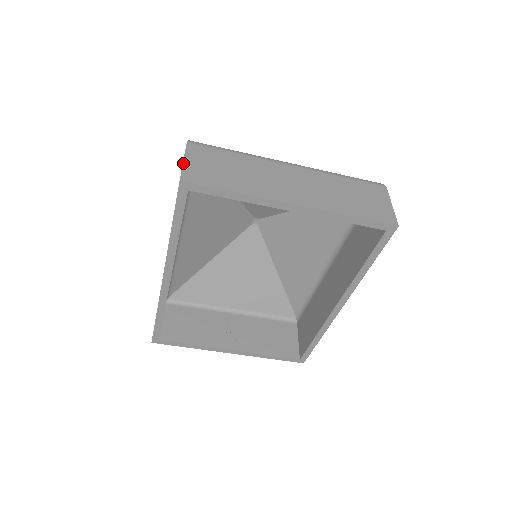
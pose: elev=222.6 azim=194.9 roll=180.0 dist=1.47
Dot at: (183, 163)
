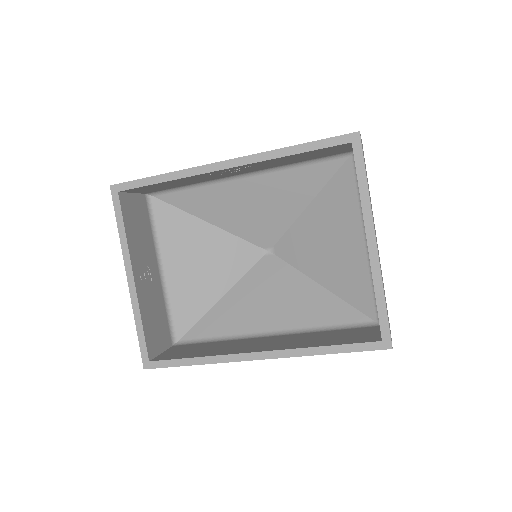
Dot at: occluded
